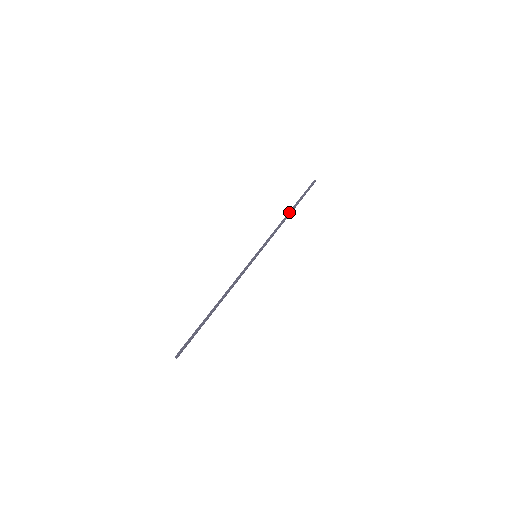
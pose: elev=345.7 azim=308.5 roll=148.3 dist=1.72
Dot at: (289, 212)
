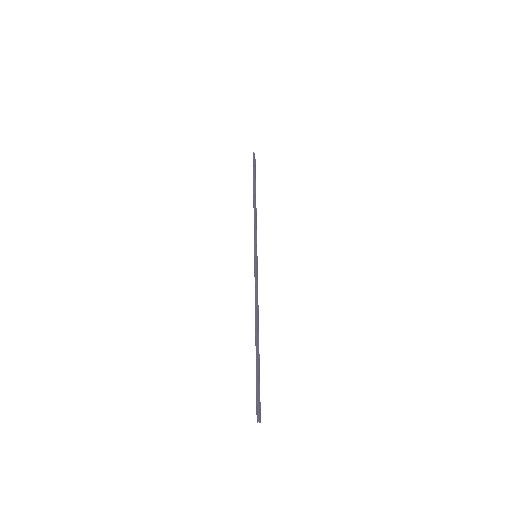
Dot at: (254, 195)
